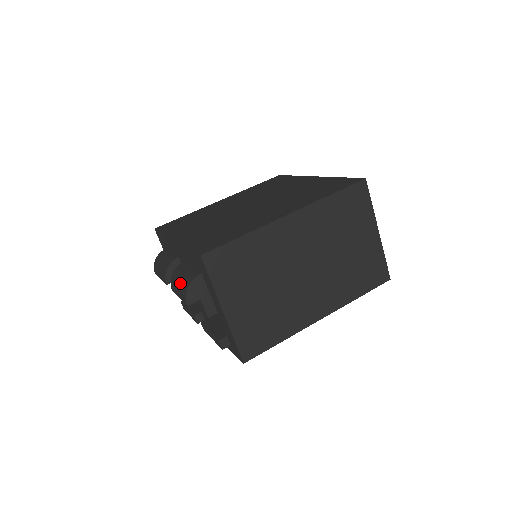
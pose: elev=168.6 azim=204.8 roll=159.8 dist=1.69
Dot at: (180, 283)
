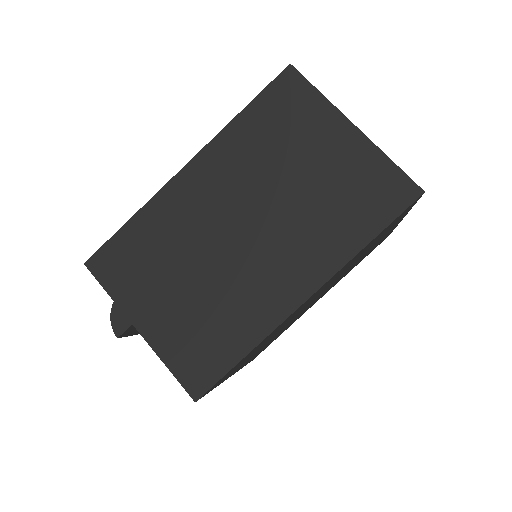
Dot at: occluded
